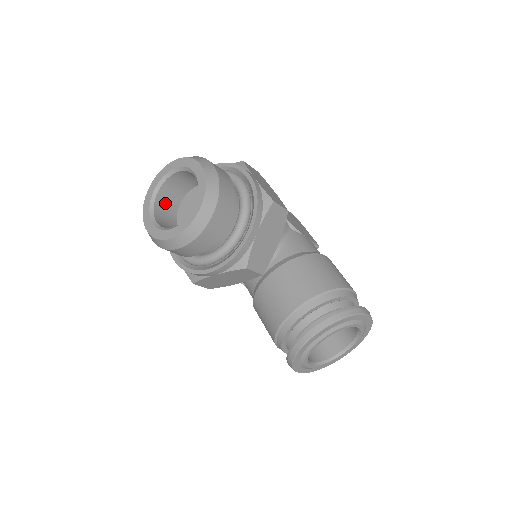
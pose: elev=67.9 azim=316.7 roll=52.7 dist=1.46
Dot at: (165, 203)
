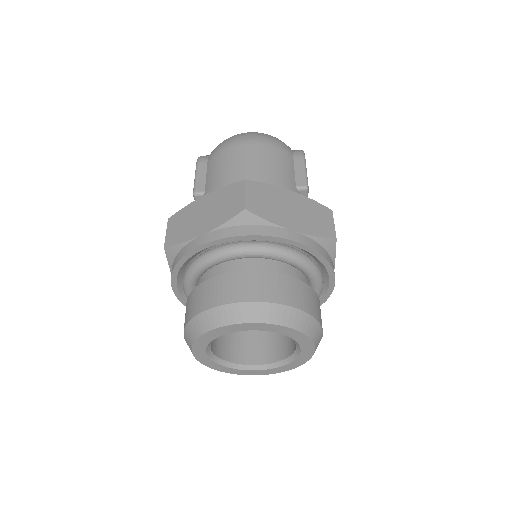
Dot at: occluded
